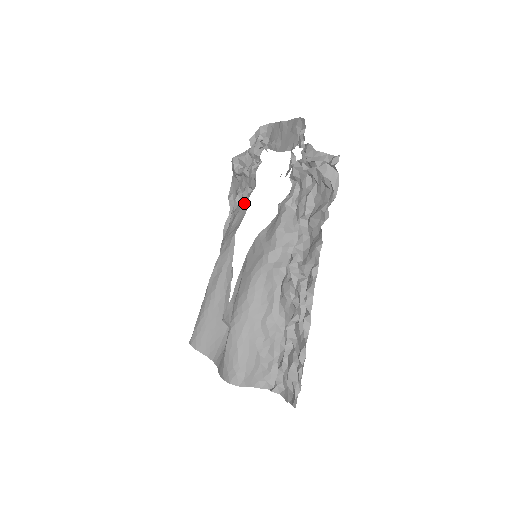
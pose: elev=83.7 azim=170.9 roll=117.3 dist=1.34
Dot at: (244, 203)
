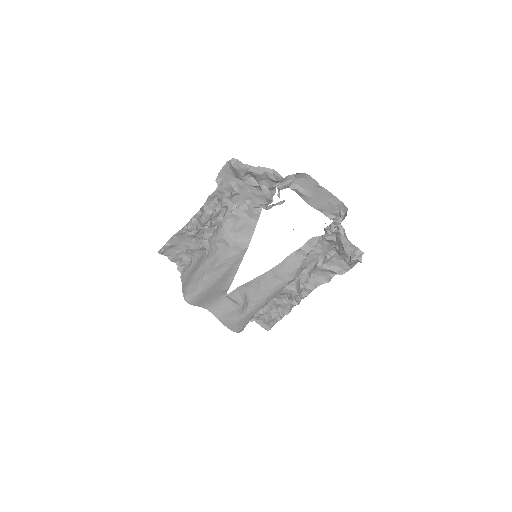
Dot at: (252, 216)
